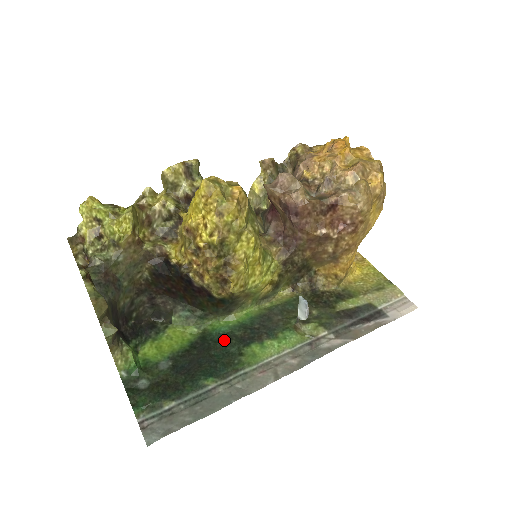
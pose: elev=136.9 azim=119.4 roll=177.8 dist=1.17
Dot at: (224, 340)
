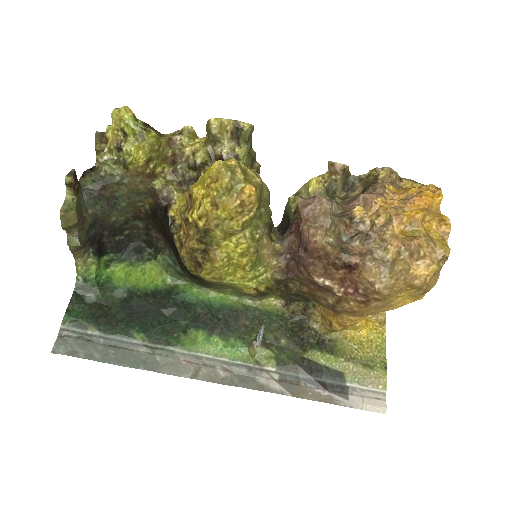
Dot at: (183, 308)
